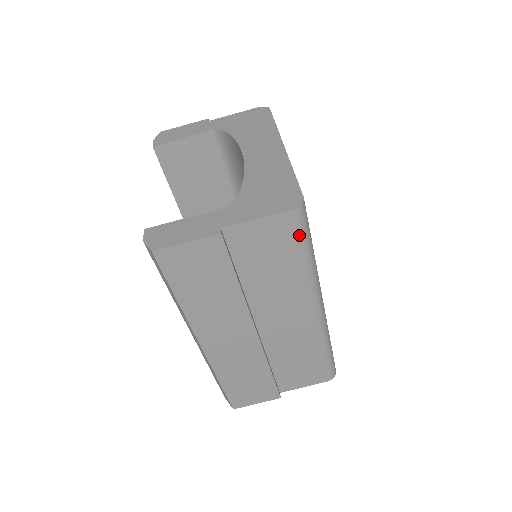
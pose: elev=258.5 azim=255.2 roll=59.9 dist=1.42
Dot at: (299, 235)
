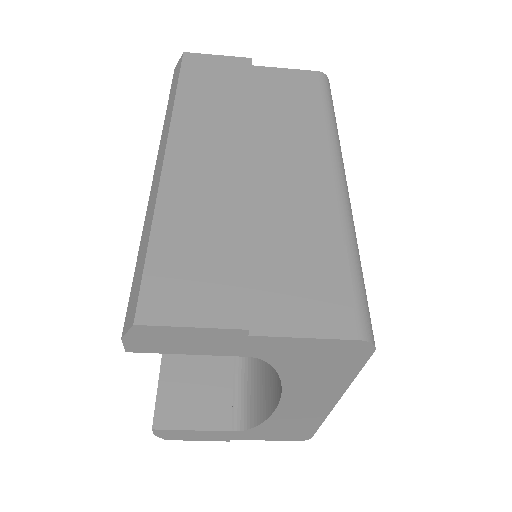
Dot at: occluded
